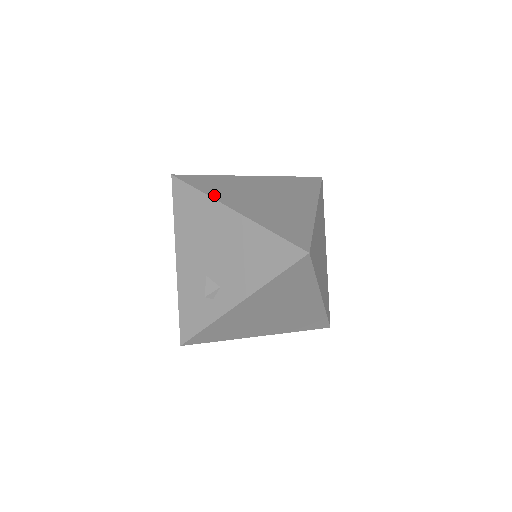
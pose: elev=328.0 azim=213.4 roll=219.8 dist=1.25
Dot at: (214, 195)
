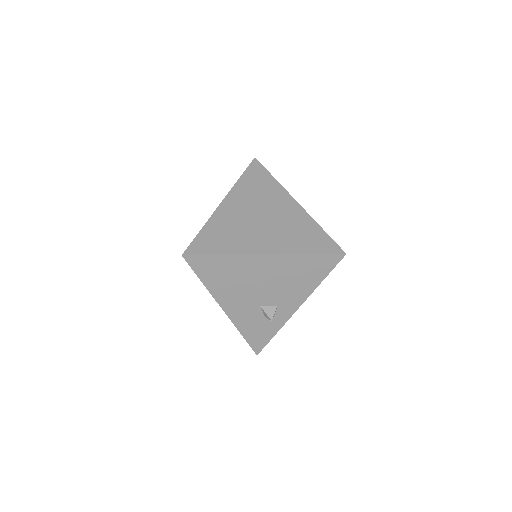
Dot at: (236, 251)
